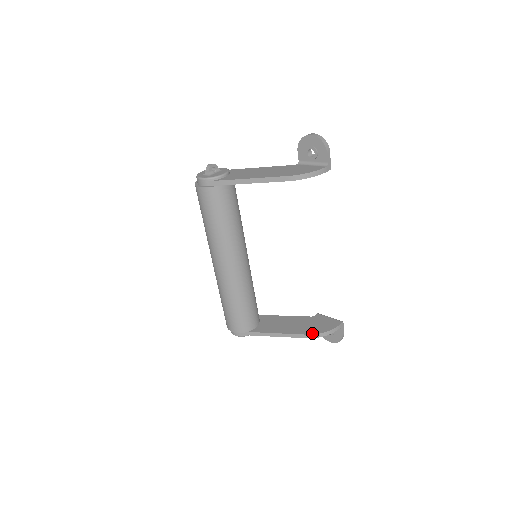
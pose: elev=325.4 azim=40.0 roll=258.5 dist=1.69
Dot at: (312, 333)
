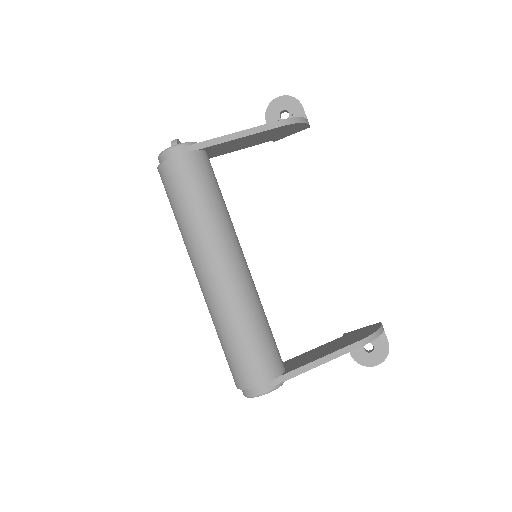
Dot at: (363, 337)
